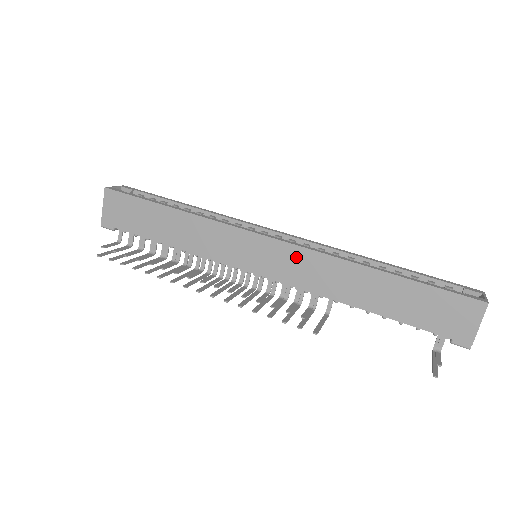
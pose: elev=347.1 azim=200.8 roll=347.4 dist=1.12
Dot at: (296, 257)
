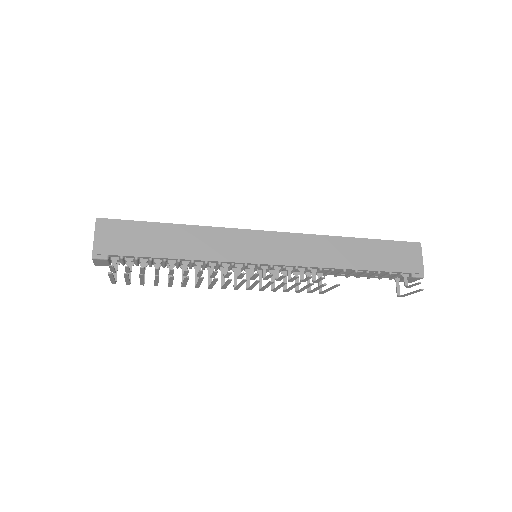
Dot at: (295, 242)
